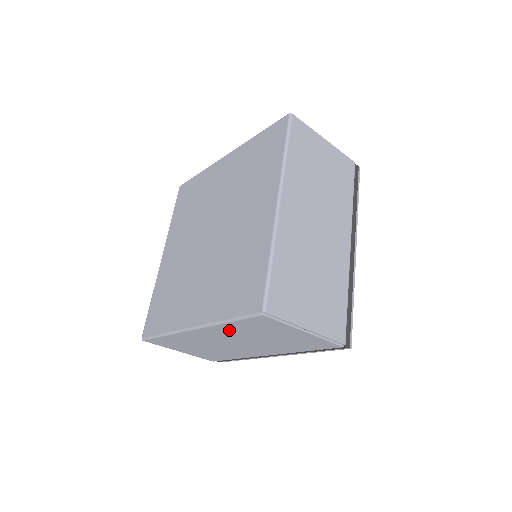
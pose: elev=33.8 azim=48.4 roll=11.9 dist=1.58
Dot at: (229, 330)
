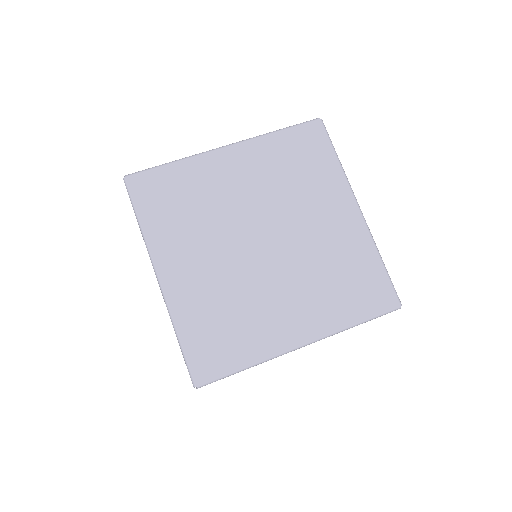
Dot at: occluded
